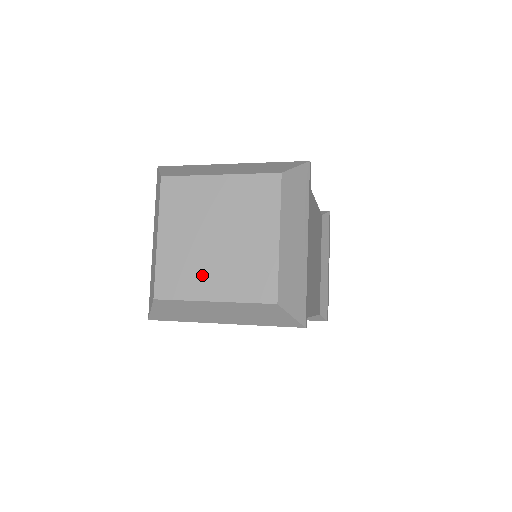
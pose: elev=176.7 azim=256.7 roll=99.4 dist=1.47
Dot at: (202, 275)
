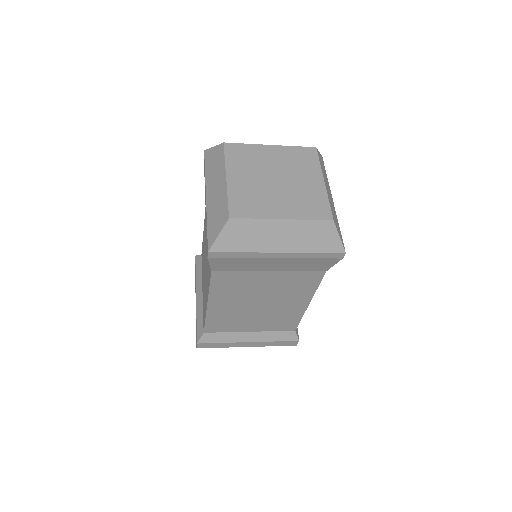
Dot at: (269, 202)
